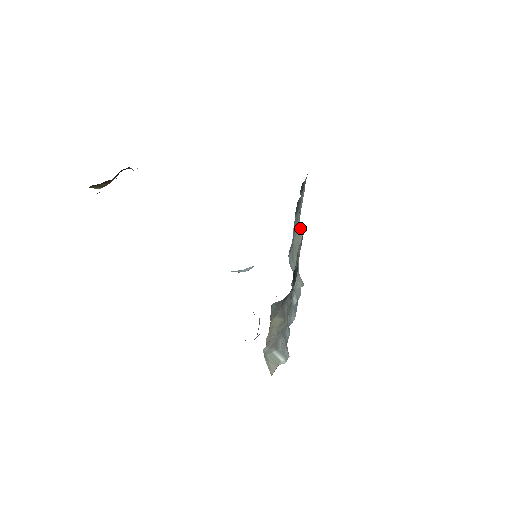
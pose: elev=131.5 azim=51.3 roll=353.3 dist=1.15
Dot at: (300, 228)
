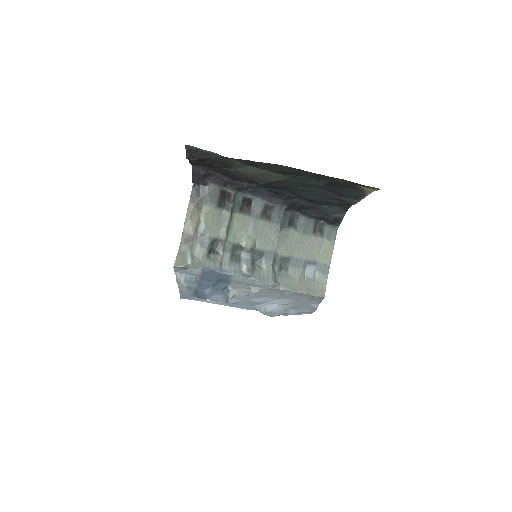
Dot at: (325, 290)
